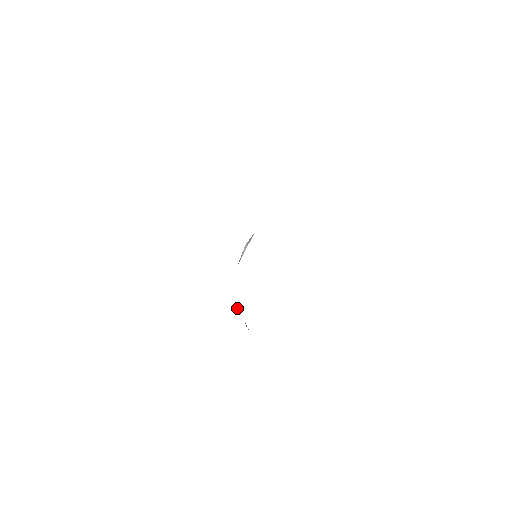
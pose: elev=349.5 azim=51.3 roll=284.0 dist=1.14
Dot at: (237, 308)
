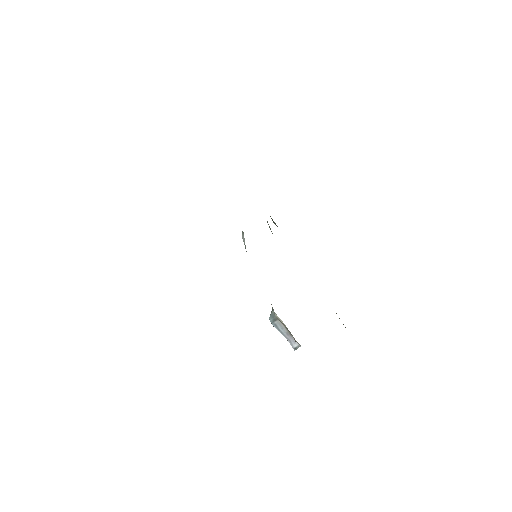
Dot at: occluded
